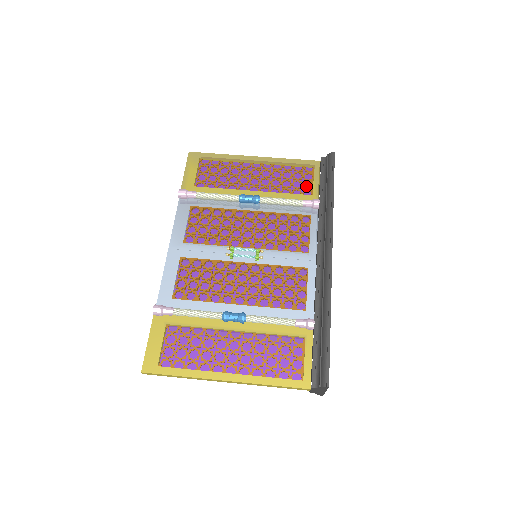
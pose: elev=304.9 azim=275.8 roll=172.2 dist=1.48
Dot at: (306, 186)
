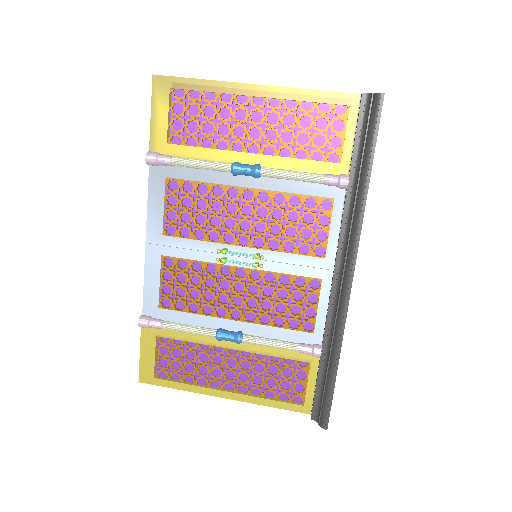
Dot at: (333, 143)
